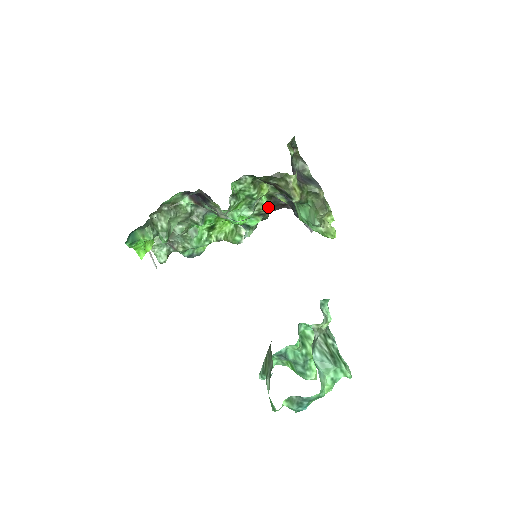
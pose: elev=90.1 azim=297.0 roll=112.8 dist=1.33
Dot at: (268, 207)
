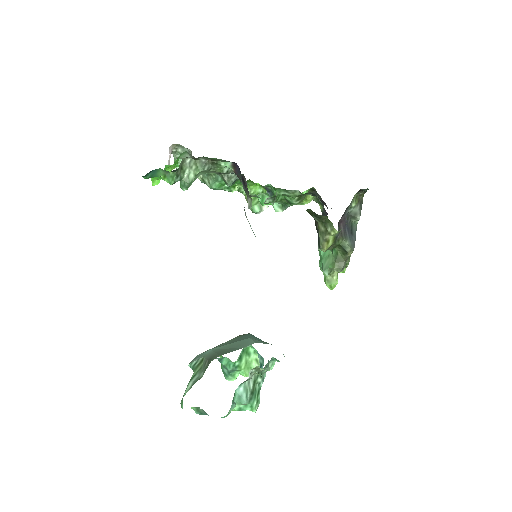
Dot at: occluded
